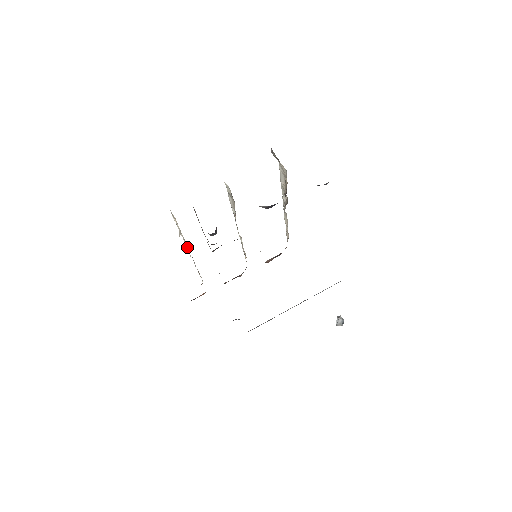
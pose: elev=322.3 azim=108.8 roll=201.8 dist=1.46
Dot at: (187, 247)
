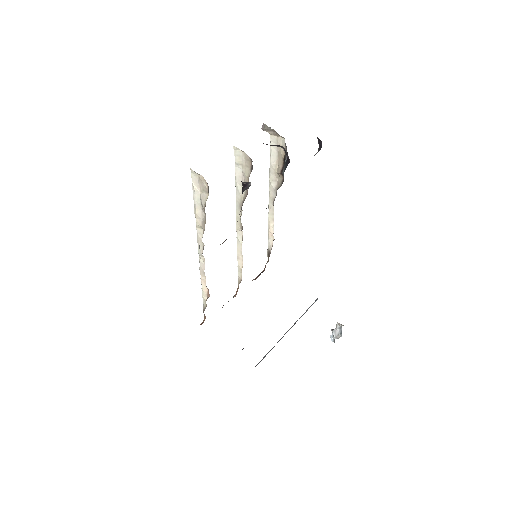
Dot at: (200, 235)
